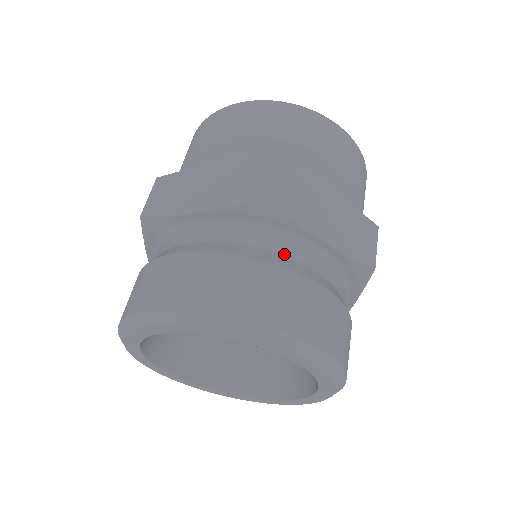
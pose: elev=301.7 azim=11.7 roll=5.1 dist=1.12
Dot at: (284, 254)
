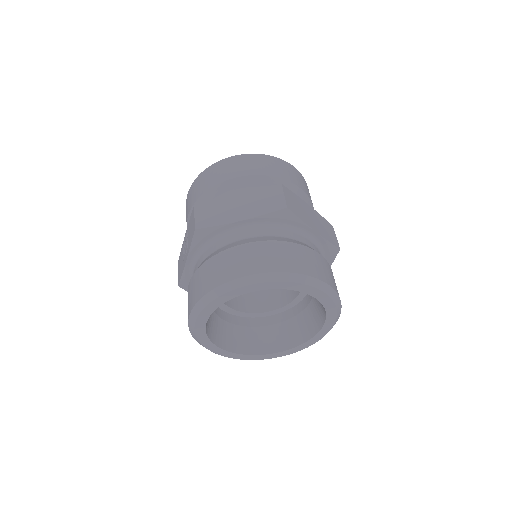
Dot at: (299, 240)
